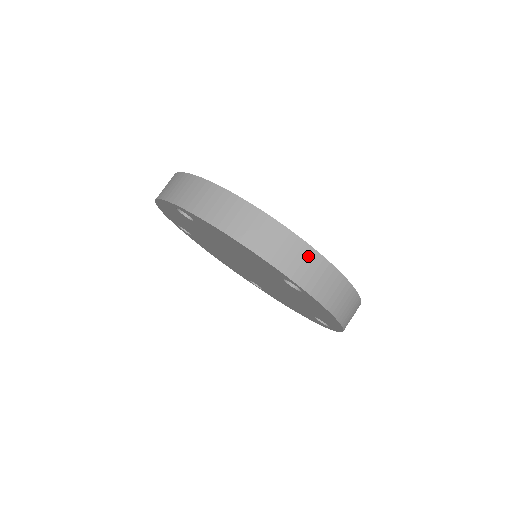
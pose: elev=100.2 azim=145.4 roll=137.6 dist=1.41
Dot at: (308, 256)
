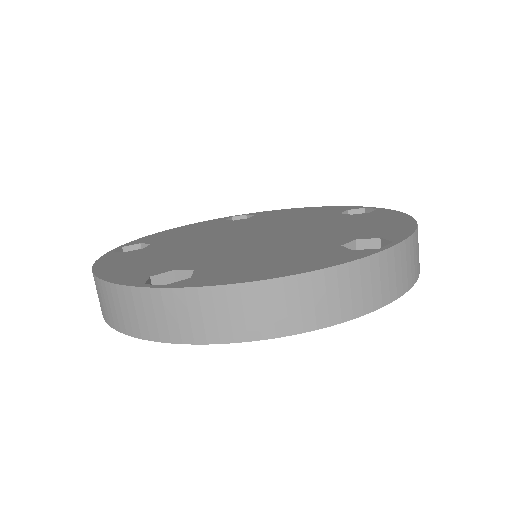
Dot at: (135, 300)
